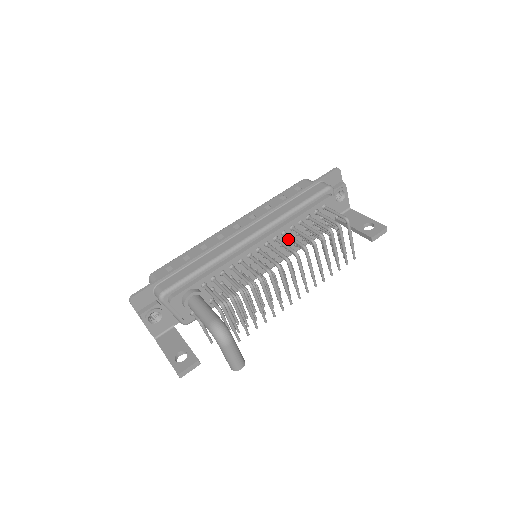
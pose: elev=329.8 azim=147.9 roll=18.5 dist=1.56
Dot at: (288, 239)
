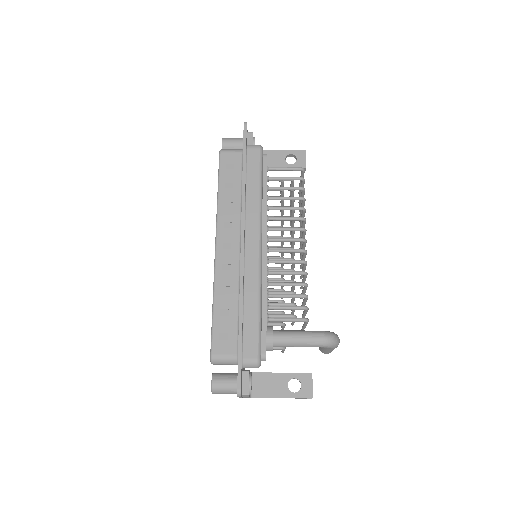
Dot at: occluded
